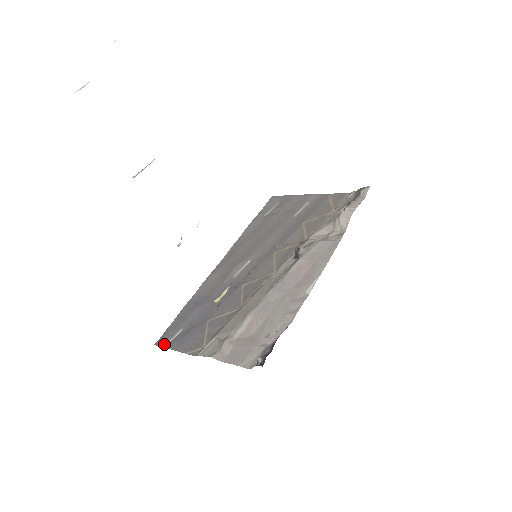
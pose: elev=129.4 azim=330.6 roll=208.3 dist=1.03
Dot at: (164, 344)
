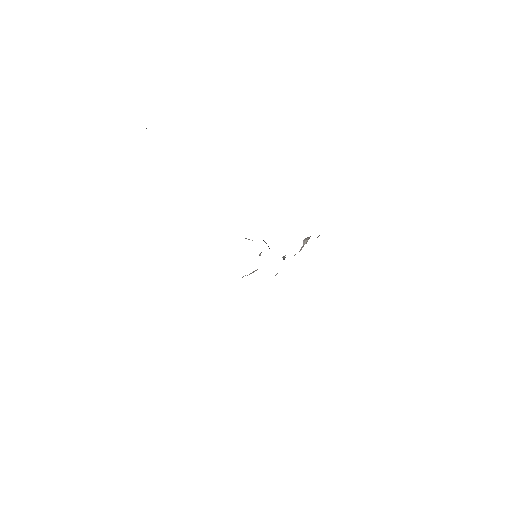
Dot at: occluded
